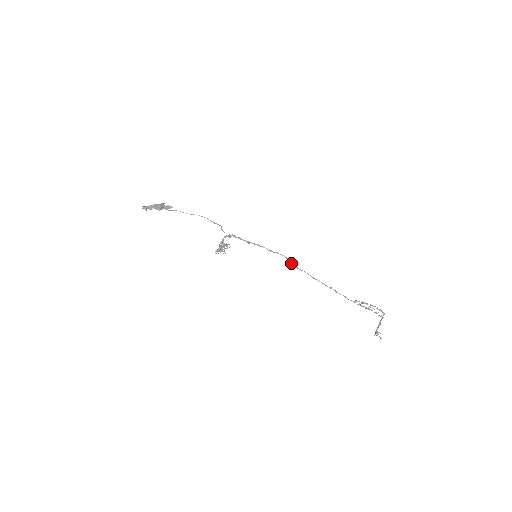
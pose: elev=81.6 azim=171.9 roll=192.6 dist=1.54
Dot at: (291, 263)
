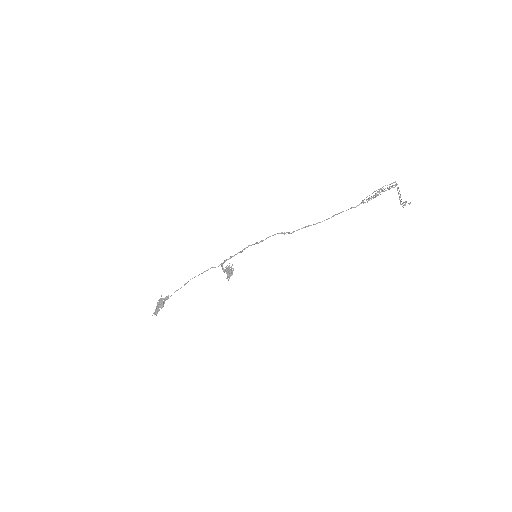
Dot at: occluded
